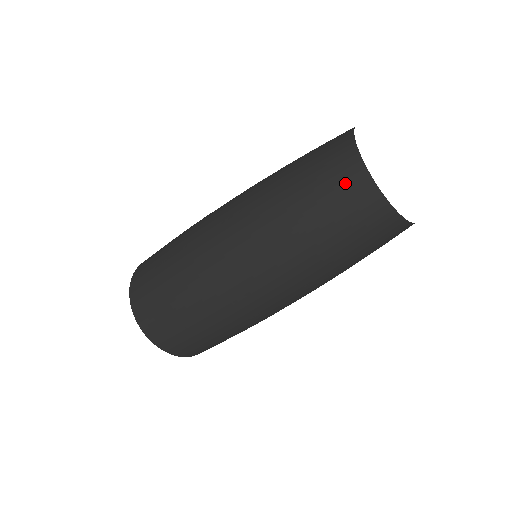
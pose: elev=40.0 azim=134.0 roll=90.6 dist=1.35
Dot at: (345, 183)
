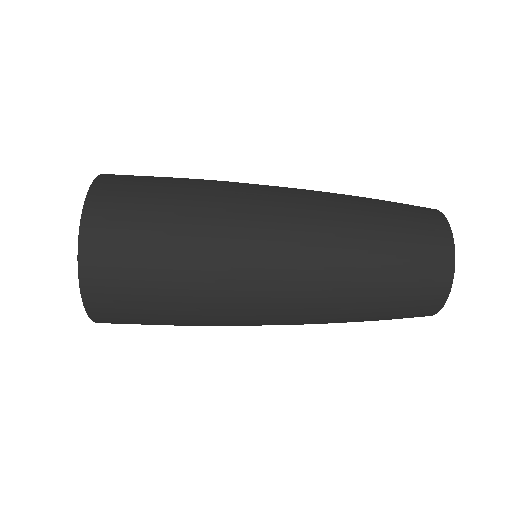
Dot at: (426, 219)
